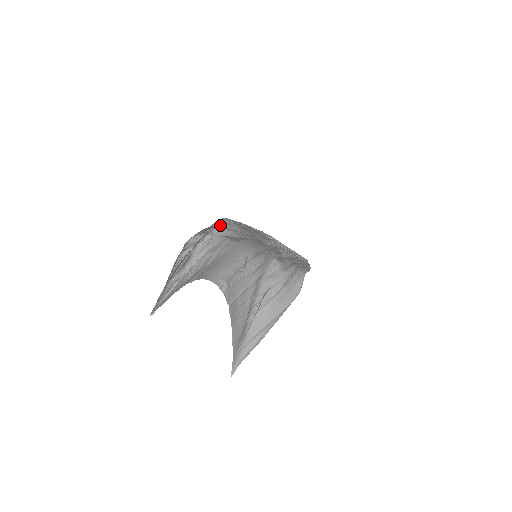
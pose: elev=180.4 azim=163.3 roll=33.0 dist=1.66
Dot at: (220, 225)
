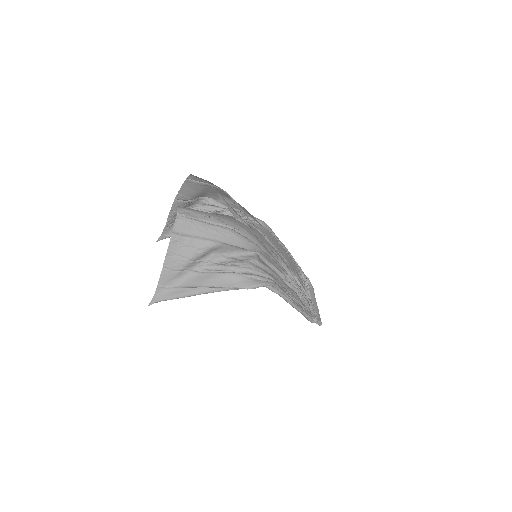
Dot at: (250, 217)
